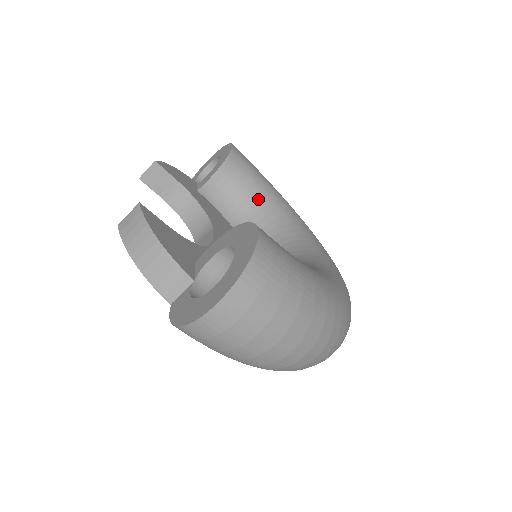
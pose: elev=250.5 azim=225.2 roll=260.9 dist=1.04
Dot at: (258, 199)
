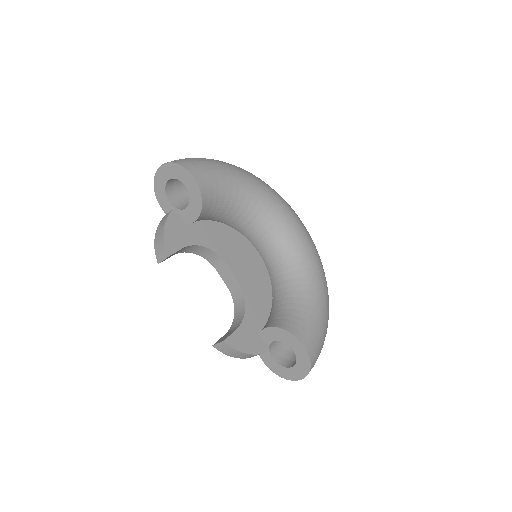
Dot at: (233, 206)
